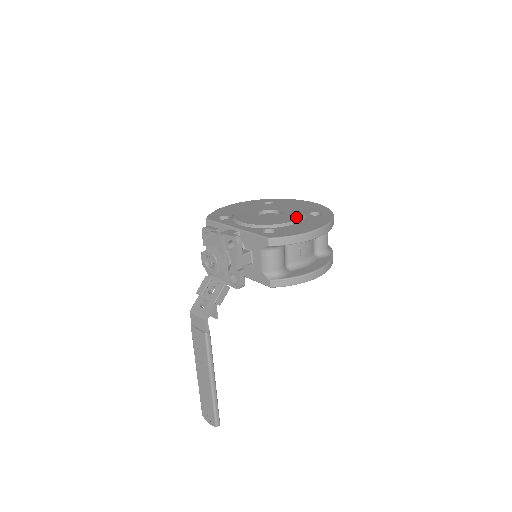
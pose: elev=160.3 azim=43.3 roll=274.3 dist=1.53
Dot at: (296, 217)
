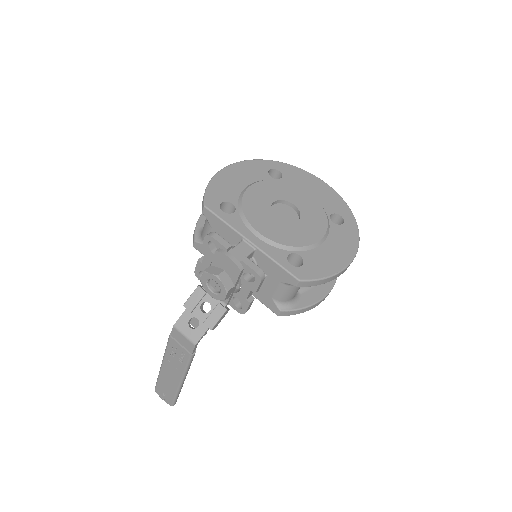
Dot at: (321, 230)
